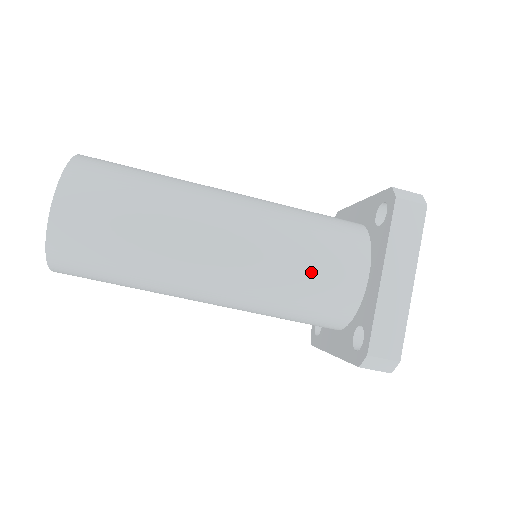
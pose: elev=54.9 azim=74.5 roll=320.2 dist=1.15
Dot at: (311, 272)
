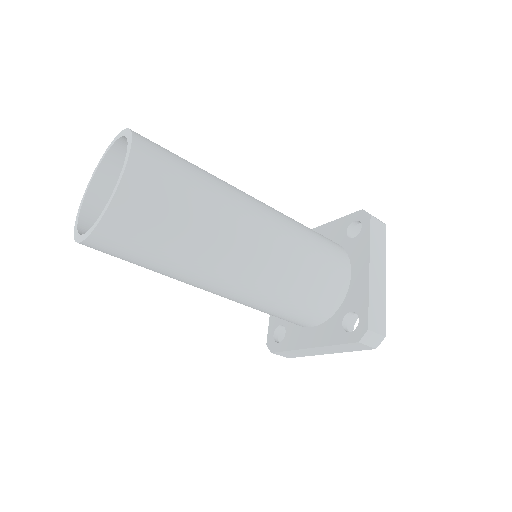
Dot at: (318, 265)
